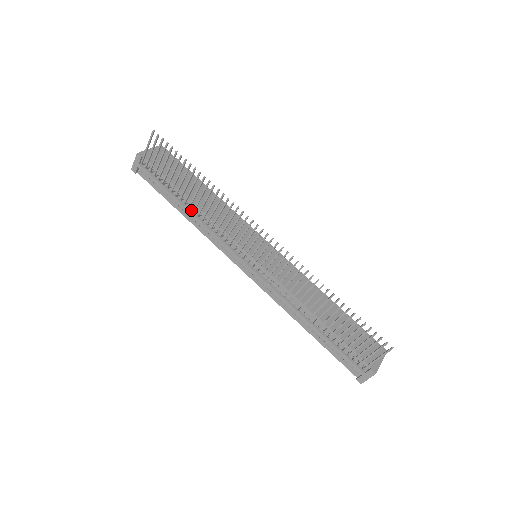
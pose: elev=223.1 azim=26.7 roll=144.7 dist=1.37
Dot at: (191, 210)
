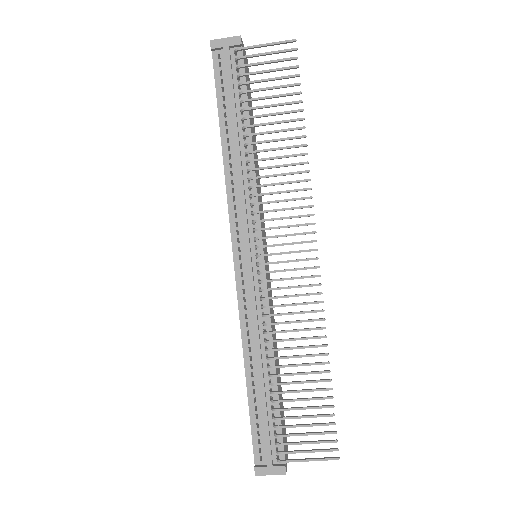
Dot at: (240, 148)
